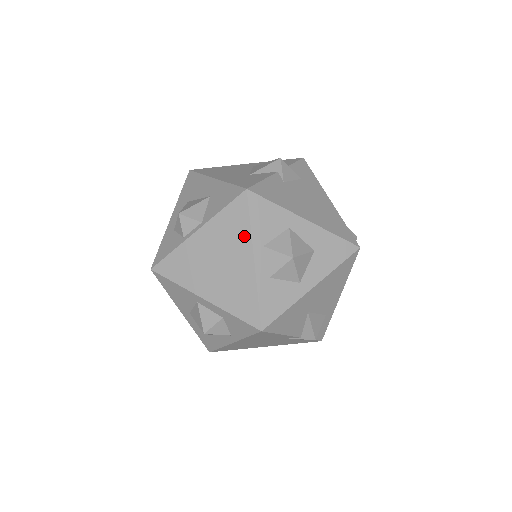
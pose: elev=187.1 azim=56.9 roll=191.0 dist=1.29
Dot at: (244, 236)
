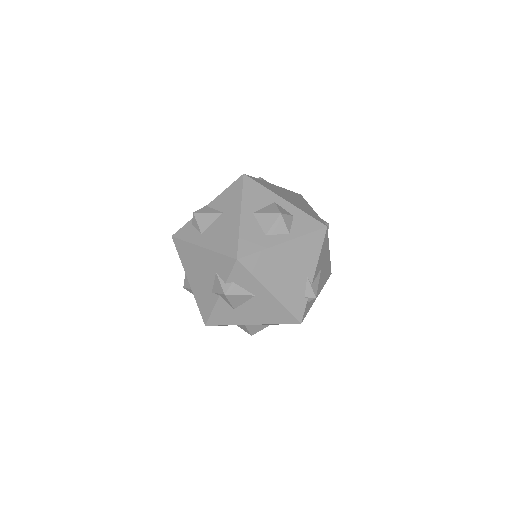
Dot at: (304, 201)
